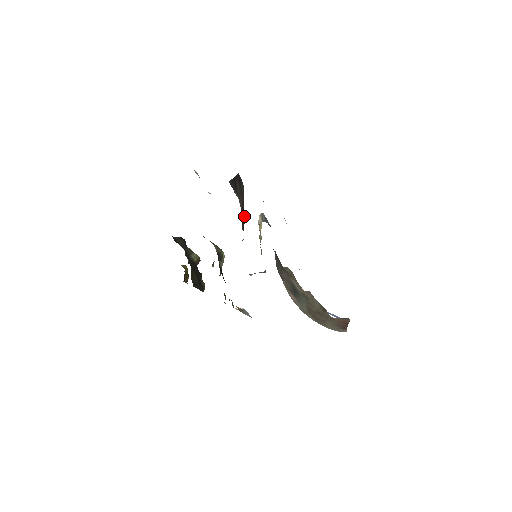
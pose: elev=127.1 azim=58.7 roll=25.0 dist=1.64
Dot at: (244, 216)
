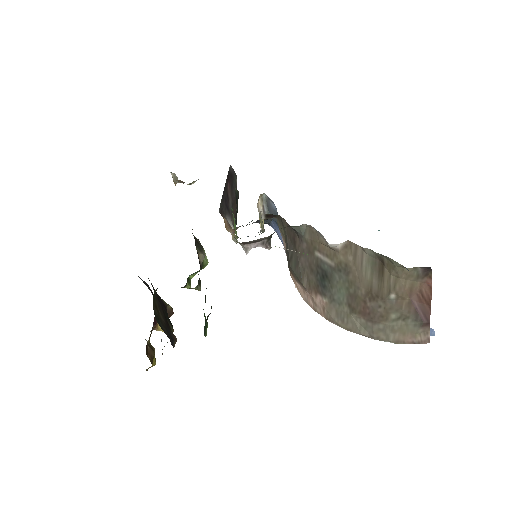
Dot at: (237, 204)
